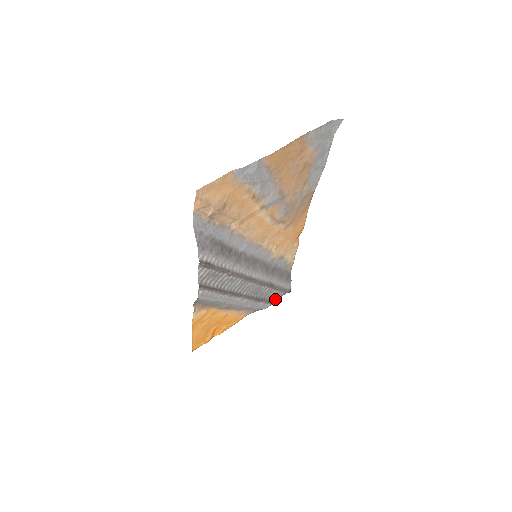
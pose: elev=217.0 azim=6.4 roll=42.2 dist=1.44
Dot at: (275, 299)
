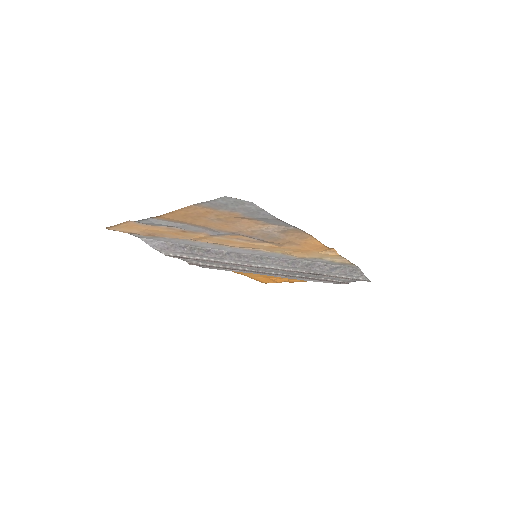
Dot at: (348, 281)
